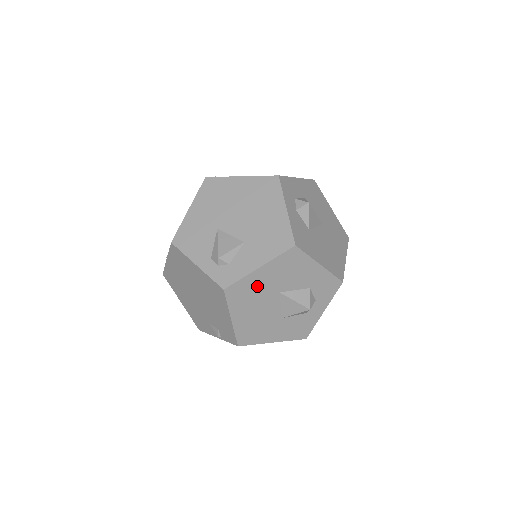
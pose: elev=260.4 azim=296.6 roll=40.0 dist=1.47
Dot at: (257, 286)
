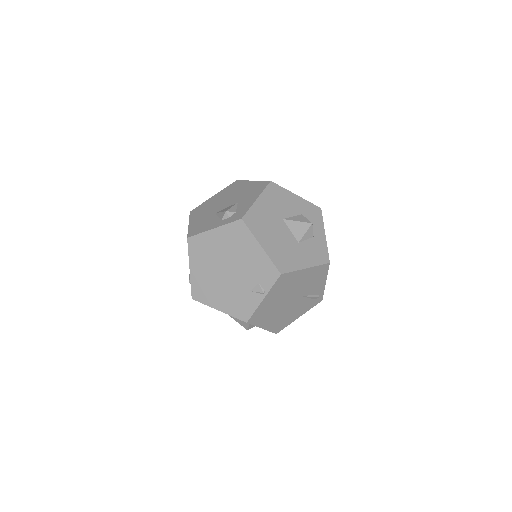
Dot at: (264, 215)
